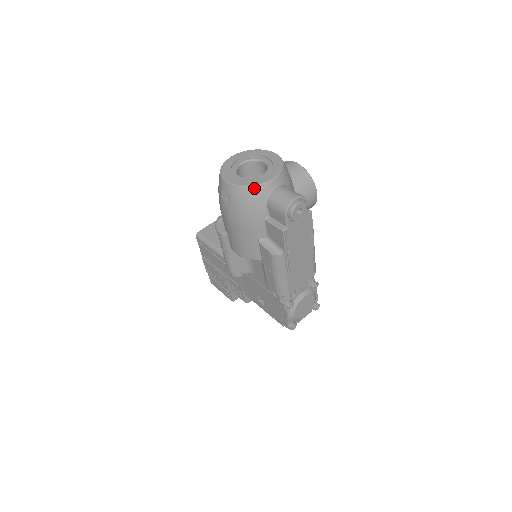
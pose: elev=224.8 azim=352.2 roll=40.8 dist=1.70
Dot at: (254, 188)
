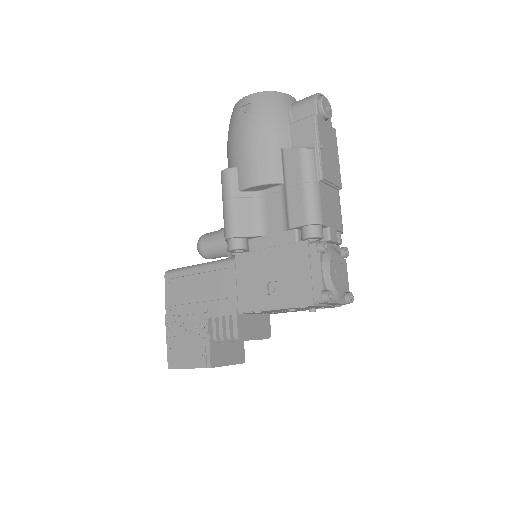
Dot at: (277, 93)
